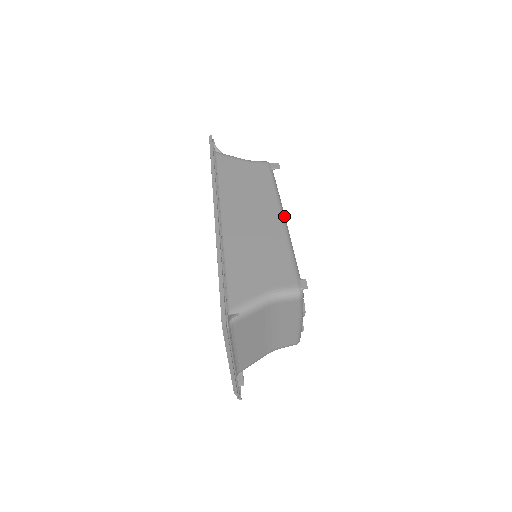
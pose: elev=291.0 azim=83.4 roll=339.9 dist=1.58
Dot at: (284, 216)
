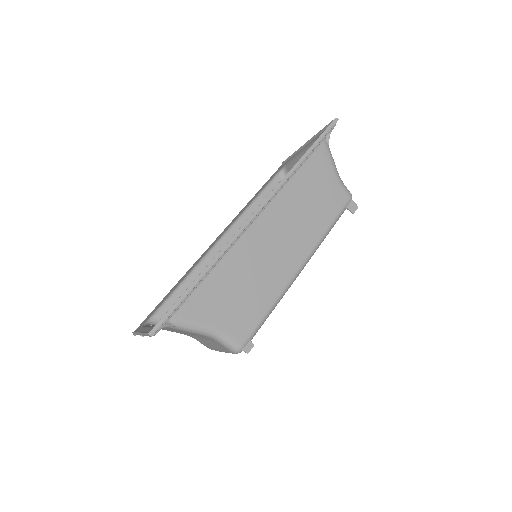
Dot at: occluded
